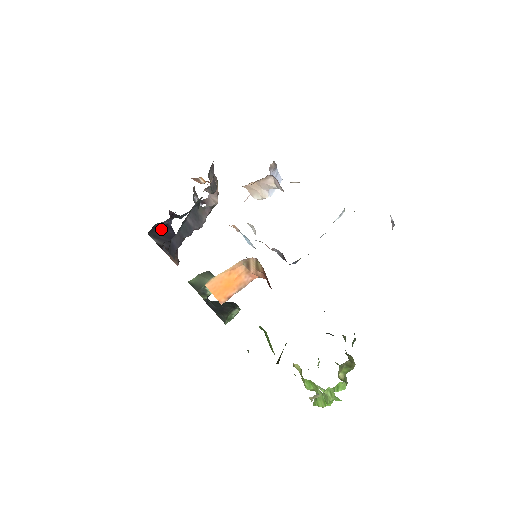
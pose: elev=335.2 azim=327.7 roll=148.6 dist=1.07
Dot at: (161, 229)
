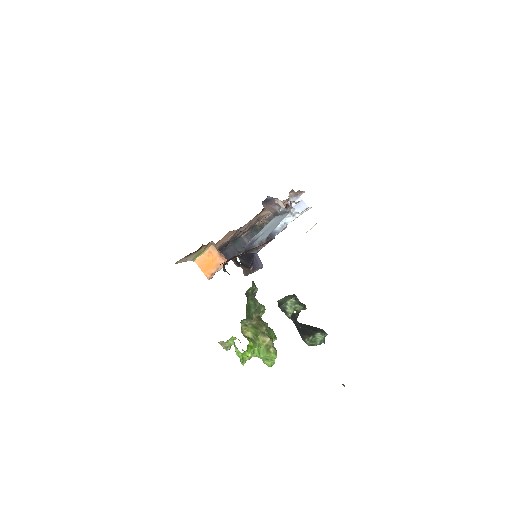
Dot at: occluded
